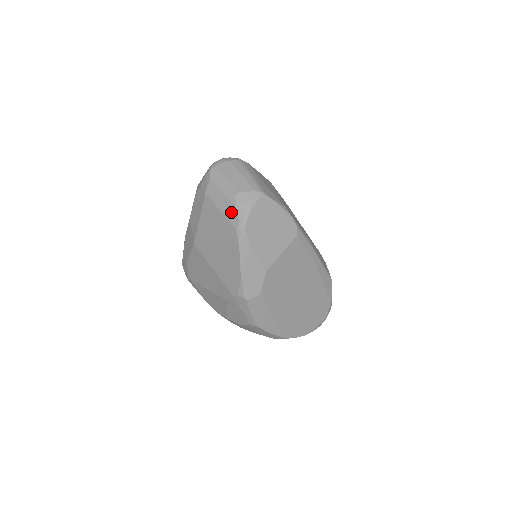
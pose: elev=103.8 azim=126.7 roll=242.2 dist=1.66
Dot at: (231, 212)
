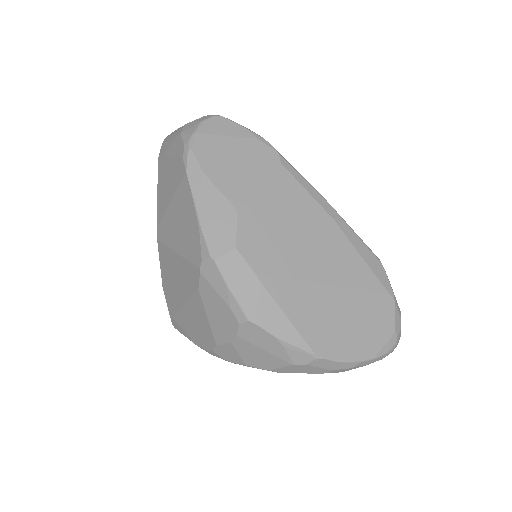
Dot at: (177, 146)
